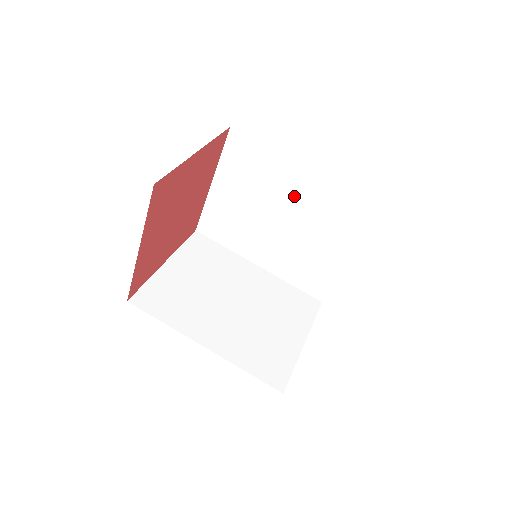
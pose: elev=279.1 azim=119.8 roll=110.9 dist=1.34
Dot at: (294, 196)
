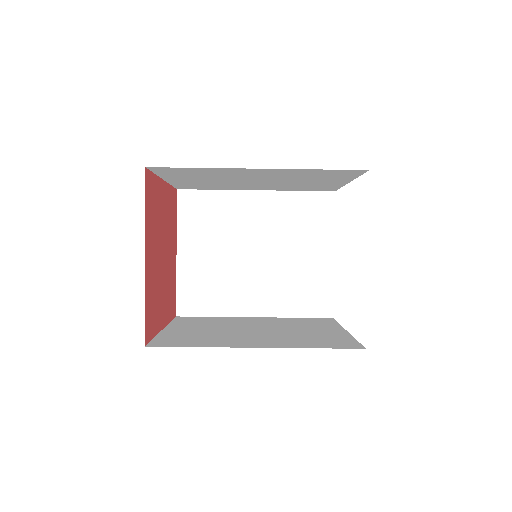
Dot at: (259, 175)
